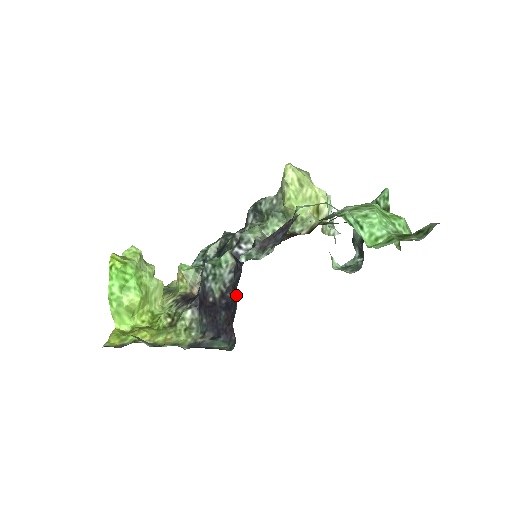
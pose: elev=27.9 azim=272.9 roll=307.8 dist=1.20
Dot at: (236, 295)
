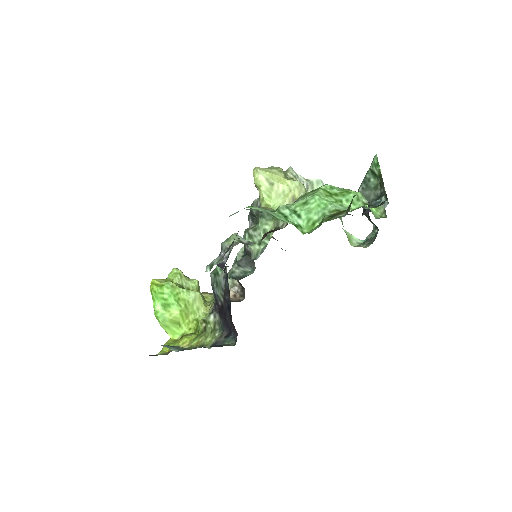
Dot at: occluded
